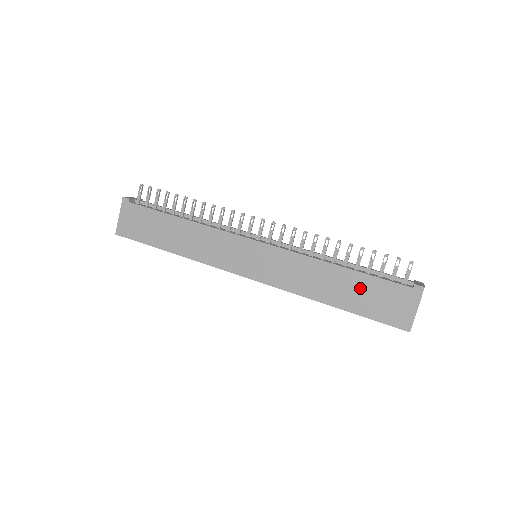
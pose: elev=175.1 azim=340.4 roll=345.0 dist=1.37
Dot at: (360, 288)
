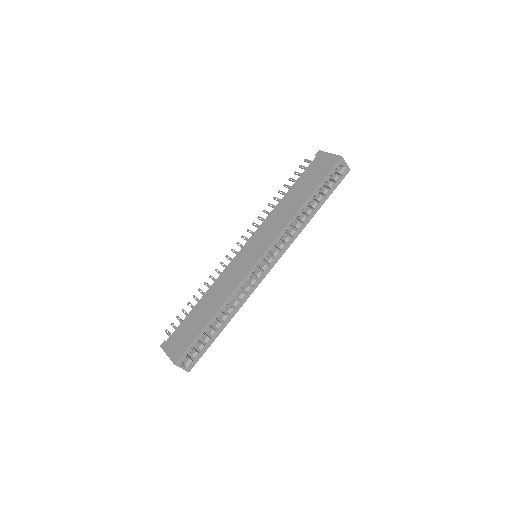
Dot at: (303, 184)
